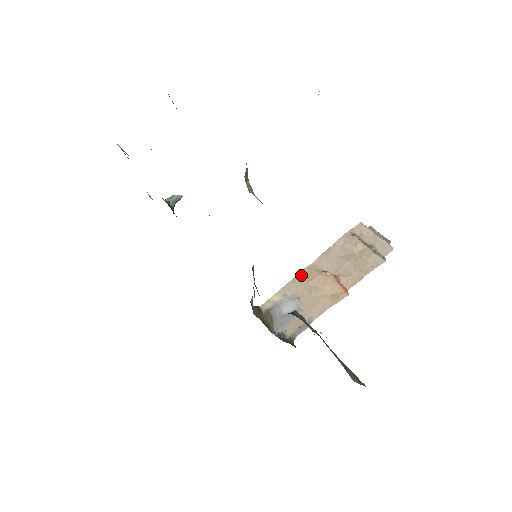
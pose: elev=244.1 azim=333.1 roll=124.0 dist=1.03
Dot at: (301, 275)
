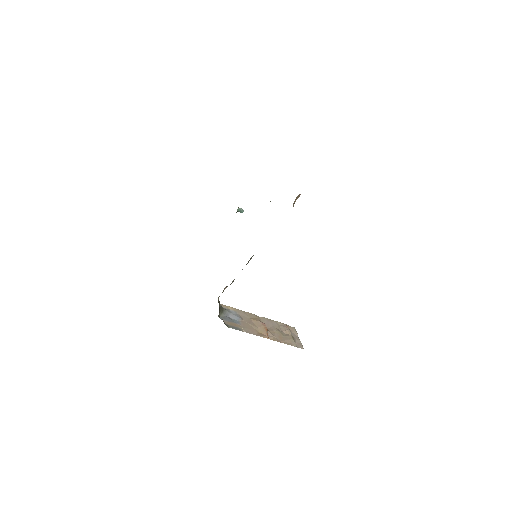
Dot at: (250, 314)
